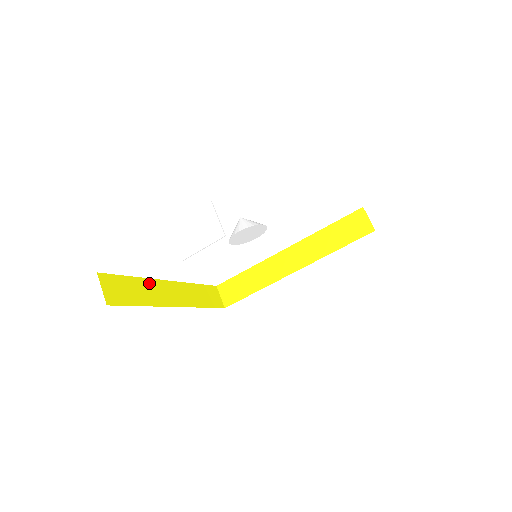
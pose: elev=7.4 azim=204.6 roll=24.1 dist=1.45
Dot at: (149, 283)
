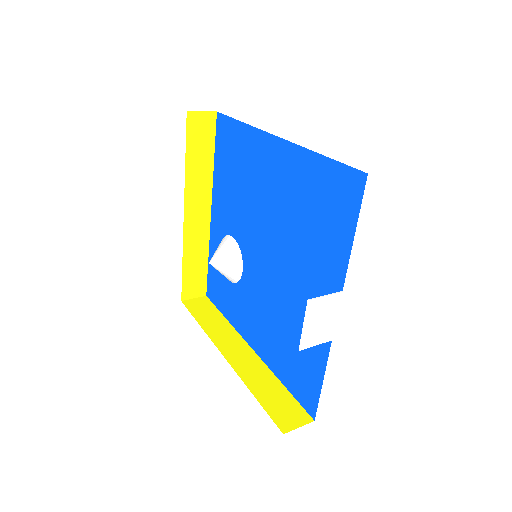
Dot at: (246, 377)
